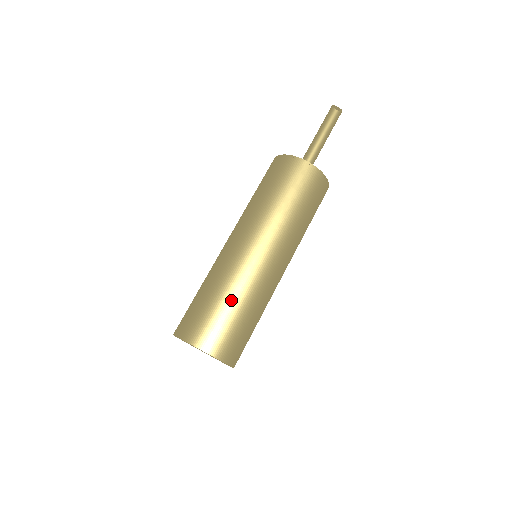
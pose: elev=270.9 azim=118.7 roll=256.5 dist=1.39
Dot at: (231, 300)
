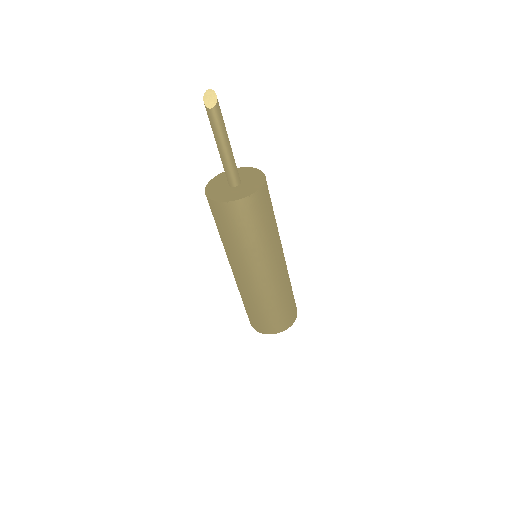
Dot at: (264, 308)
